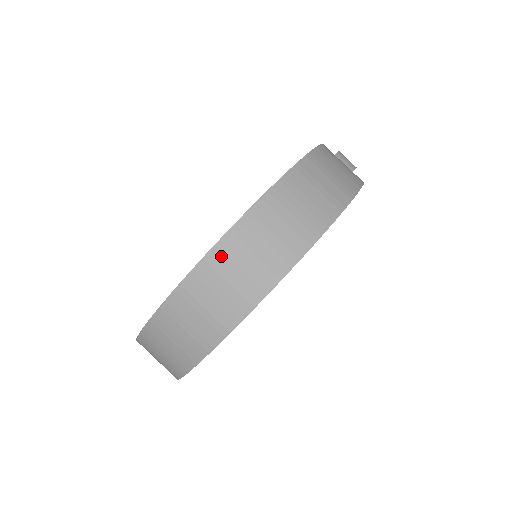
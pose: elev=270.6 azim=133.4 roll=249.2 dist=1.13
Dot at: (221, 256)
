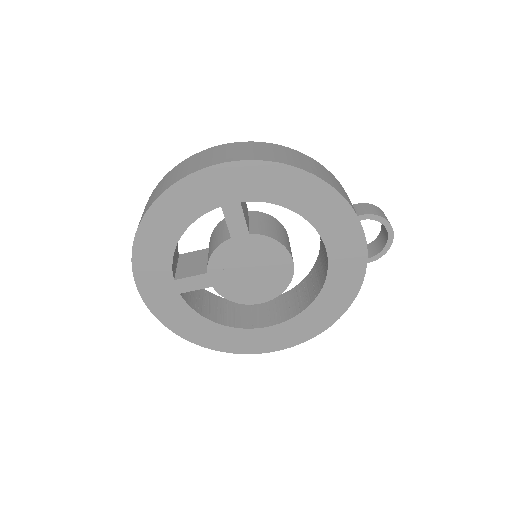
Dot at: (172, 172)
